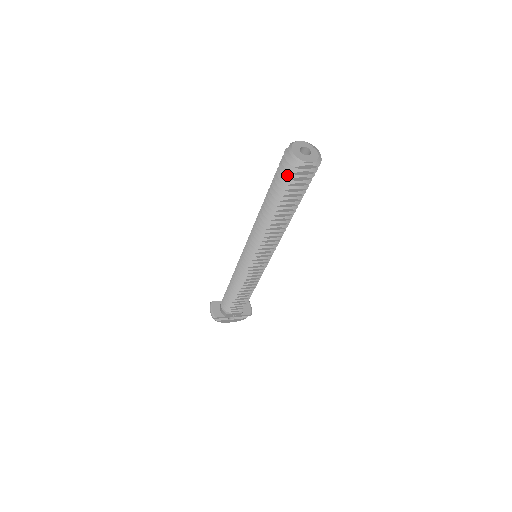
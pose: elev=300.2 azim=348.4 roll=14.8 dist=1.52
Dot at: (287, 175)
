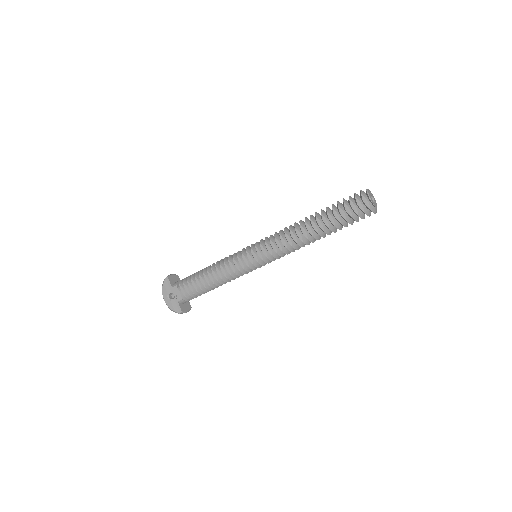
Dot at: (351, 198)
